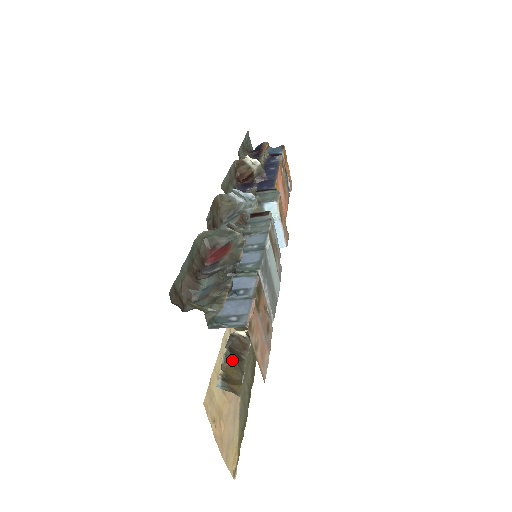
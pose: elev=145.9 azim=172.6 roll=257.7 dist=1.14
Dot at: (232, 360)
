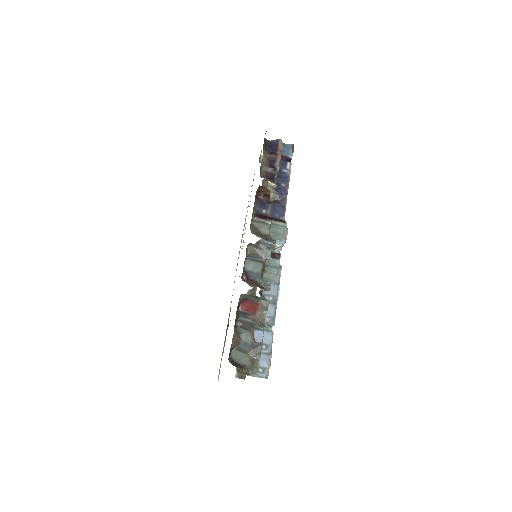
Dot at: occluded
